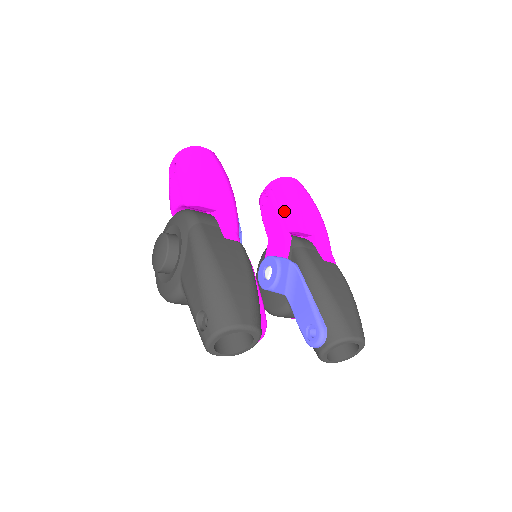
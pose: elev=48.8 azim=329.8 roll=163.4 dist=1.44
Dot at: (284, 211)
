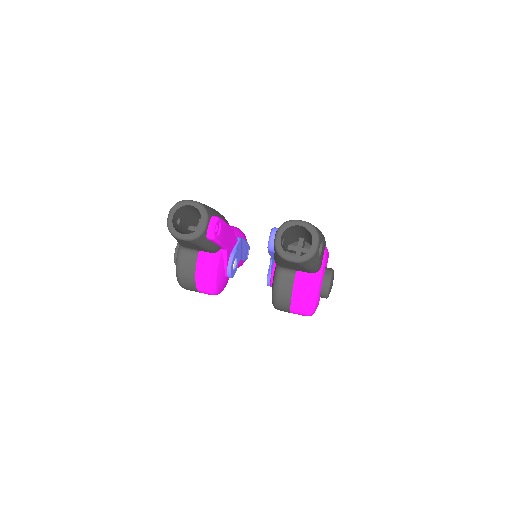
Dot at: occluded
